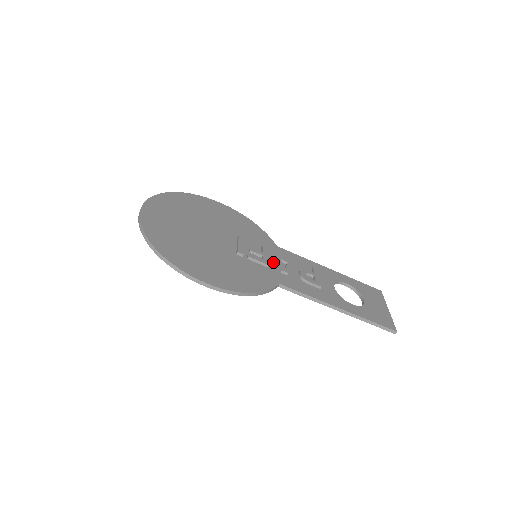
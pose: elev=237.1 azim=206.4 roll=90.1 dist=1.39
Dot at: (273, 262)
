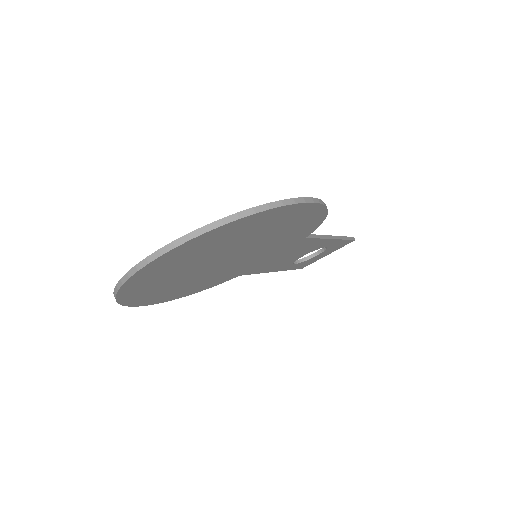
Dot at: occluded
